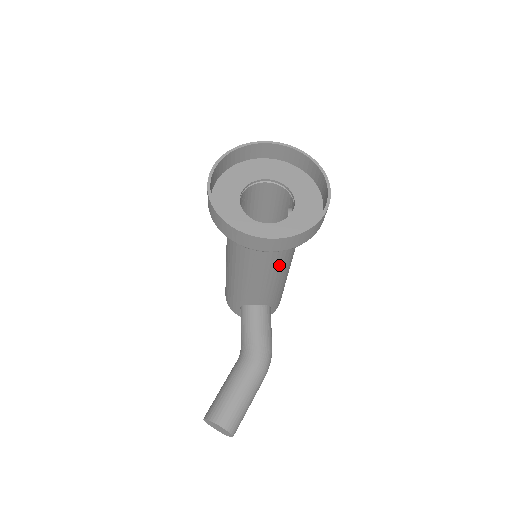
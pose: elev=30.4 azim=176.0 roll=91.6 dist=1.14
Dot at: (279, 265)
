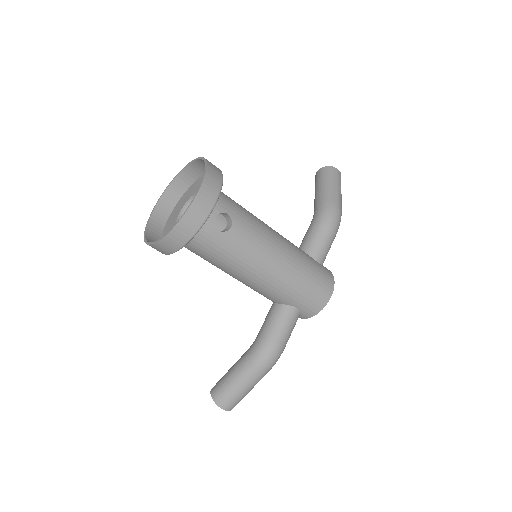
Dot at: (228, 266)
